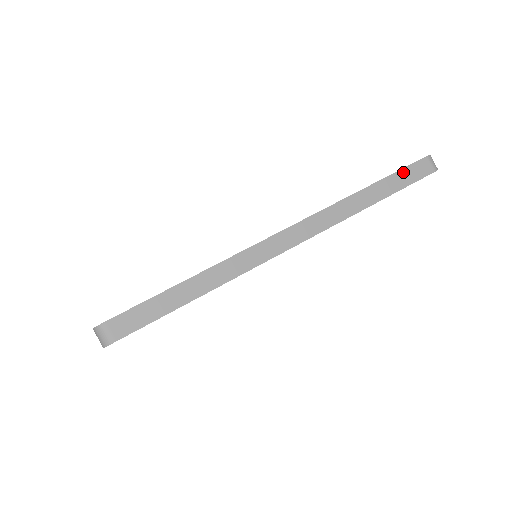
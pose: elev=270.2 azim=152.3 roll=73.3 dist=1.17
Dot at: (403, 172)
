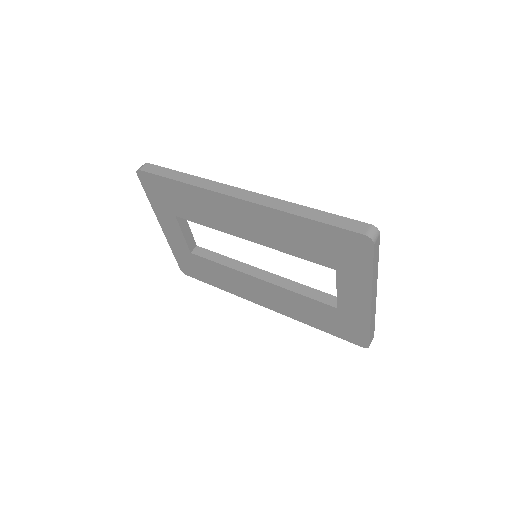
Dot at: (342, 218)
